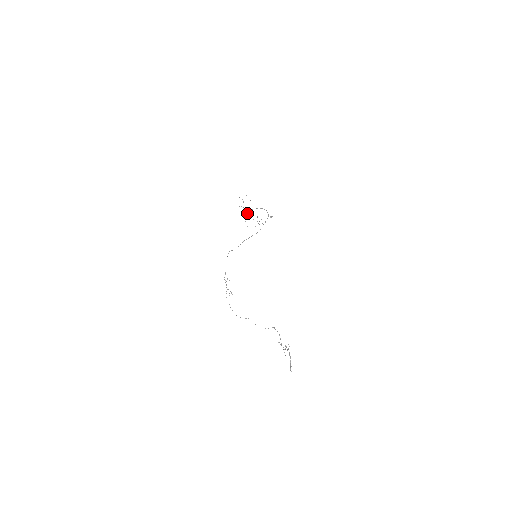
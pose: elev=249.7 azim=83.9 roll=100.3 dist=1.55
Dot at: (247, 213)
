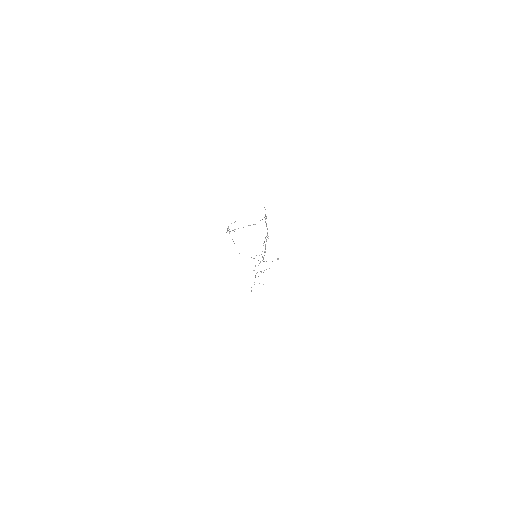
Dot at: occluded
